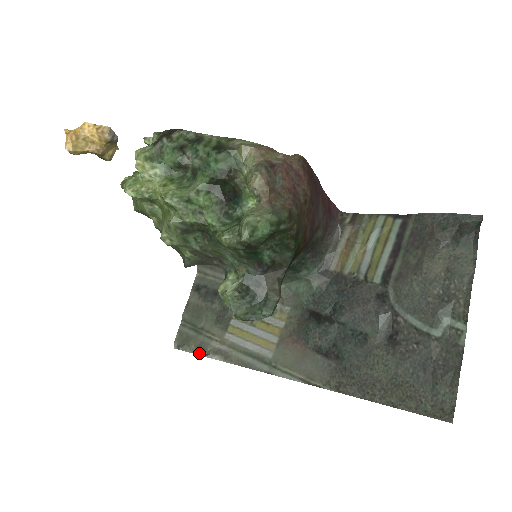
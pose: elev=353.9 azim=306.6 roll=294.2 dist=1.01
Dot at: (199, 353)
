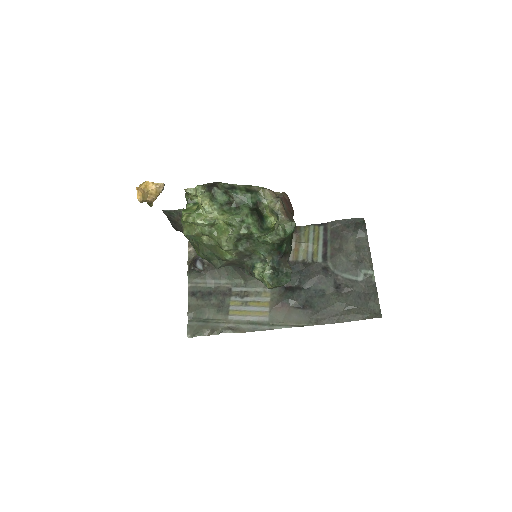
Dot at: (213, 334)
